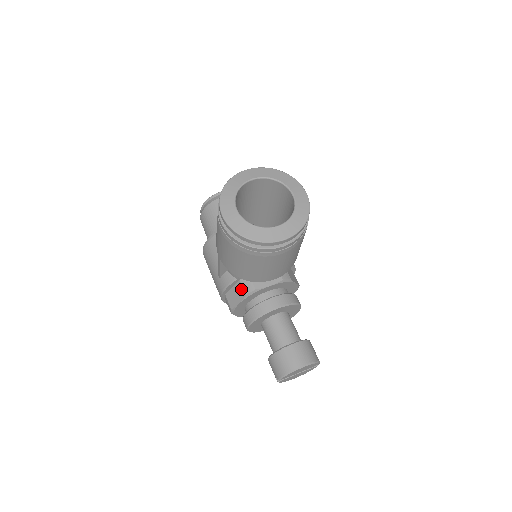
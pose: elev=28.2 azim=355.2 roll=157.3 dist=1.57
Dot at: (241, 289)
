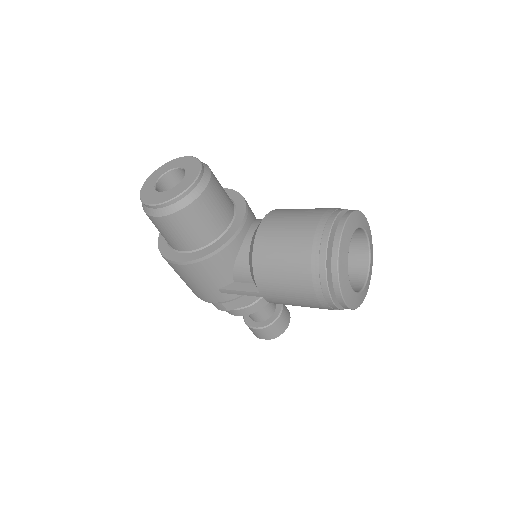
Dot at: (250, 296)
